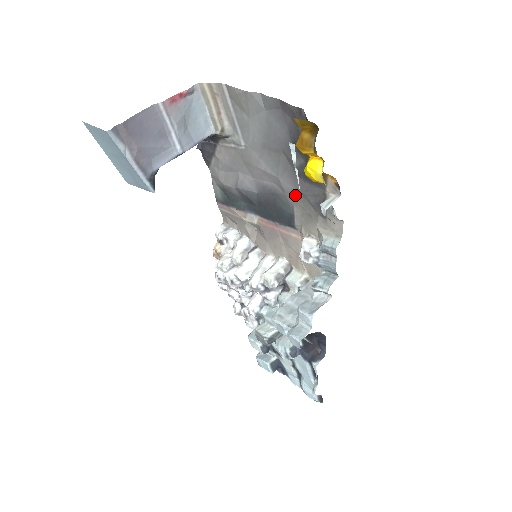
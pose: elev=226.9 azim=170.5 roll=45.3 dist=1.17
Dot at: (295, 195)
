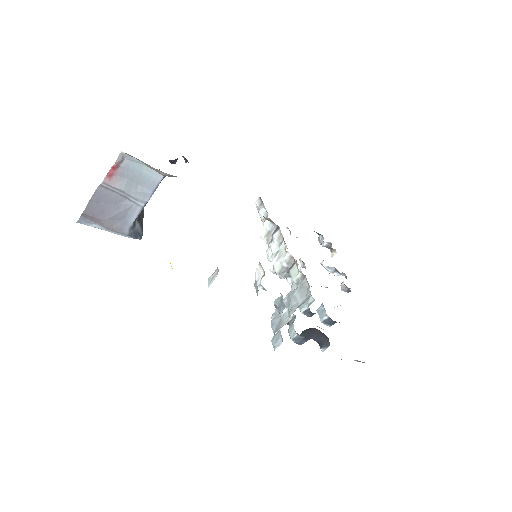
Dot at: occluded
